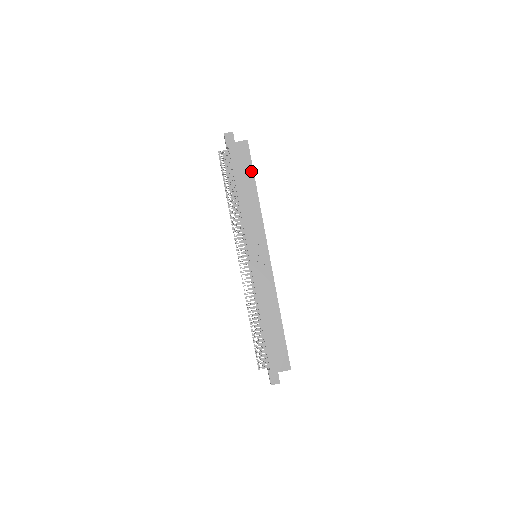
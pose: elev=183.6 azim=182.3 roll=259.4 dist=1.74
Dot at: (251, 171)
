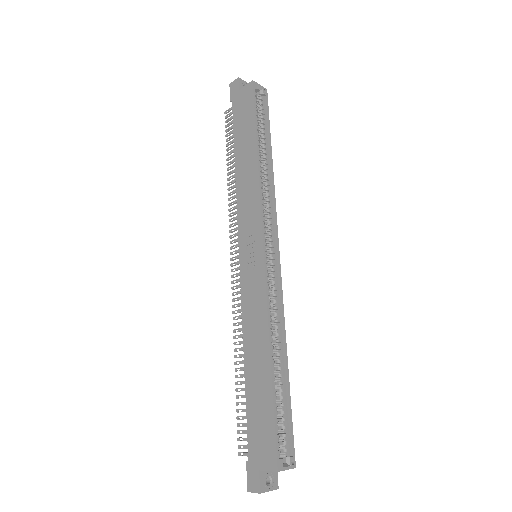
Dot at: (252, 124)
